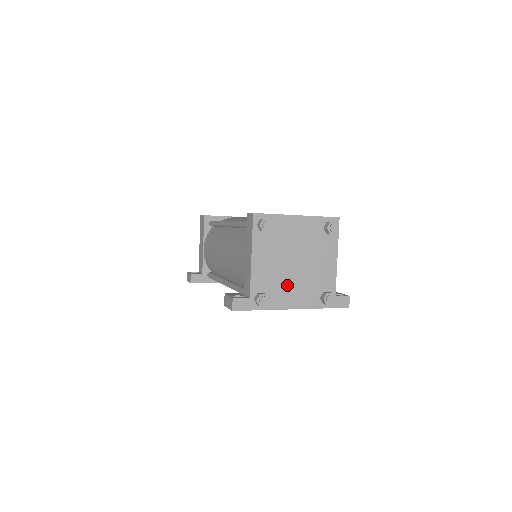
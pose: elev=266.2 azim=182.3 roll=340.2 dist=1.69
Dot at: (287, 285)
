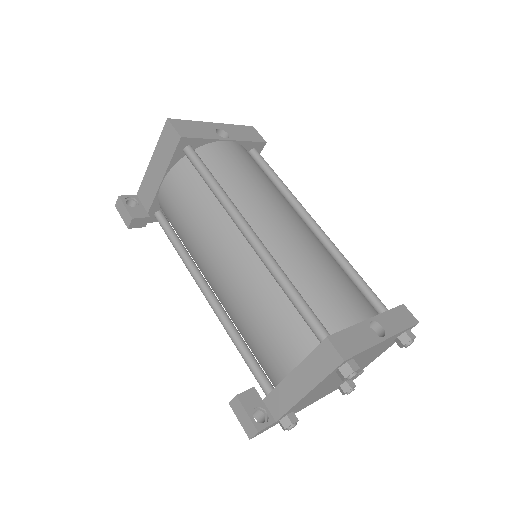
Dot at: (320, 394)
